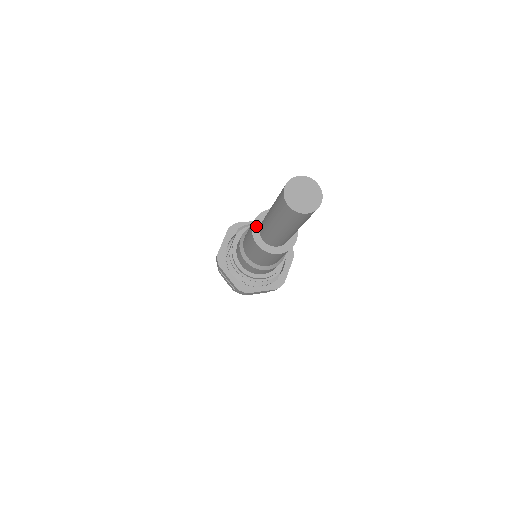
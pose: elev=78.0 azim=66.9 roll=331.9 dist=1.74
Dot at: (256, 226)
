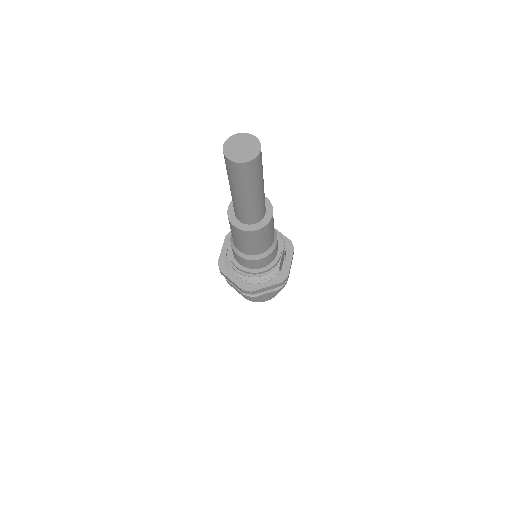
Dot at: (231, 210)
